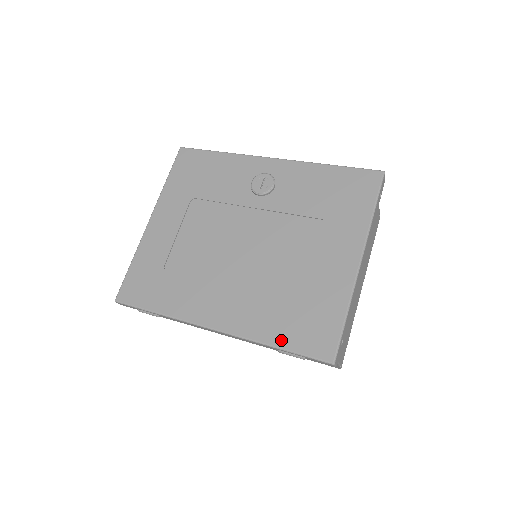
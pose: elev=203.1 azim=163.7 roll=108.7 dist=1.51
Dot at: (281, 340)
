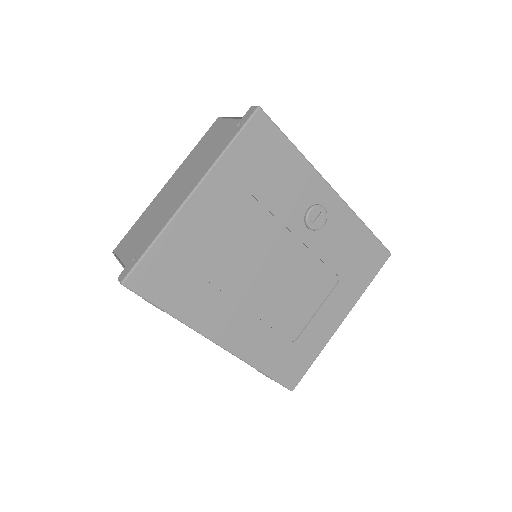
Dot at: (268, 368)
